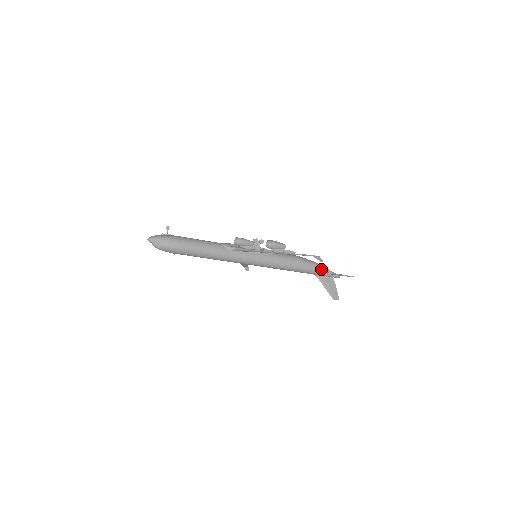
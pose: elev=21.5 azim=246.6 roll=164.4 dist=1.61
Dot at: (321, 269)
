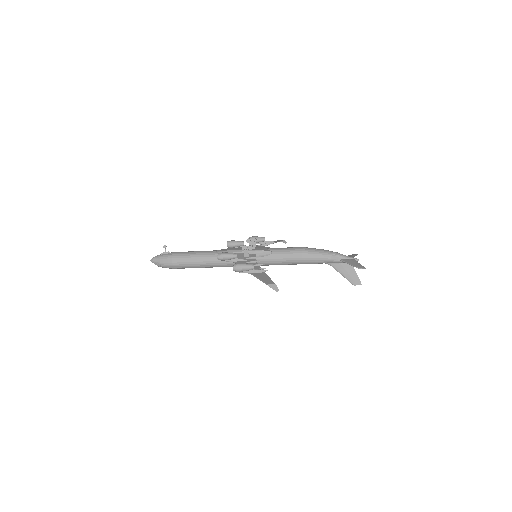
Dot at: (331, 258)
